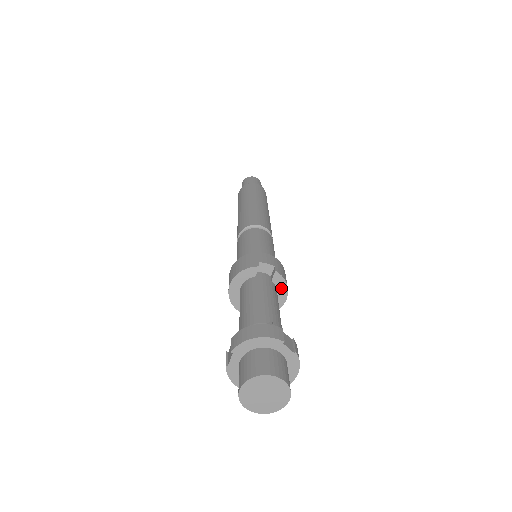
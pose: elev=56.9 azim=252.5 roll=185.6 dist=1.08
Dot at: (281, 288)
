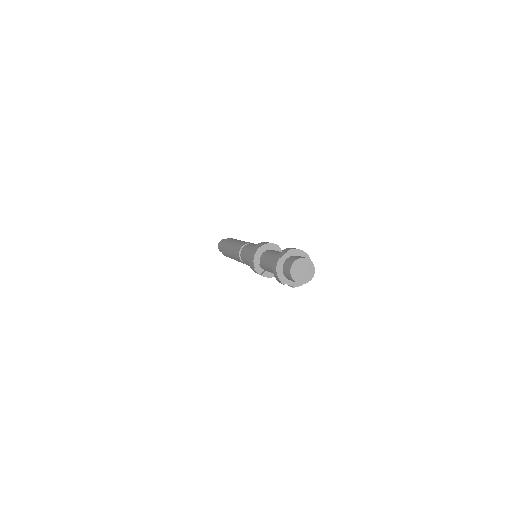
Dot at: occluded
